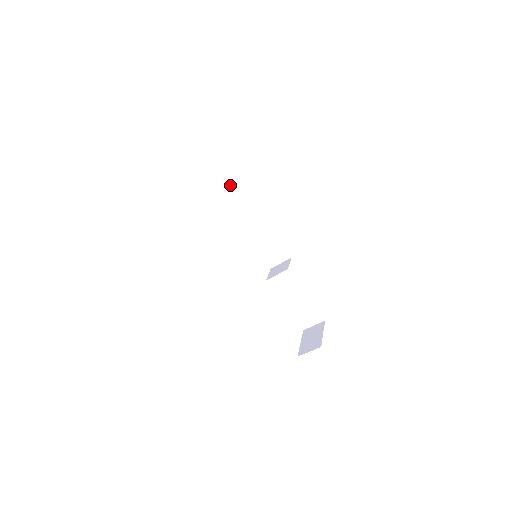
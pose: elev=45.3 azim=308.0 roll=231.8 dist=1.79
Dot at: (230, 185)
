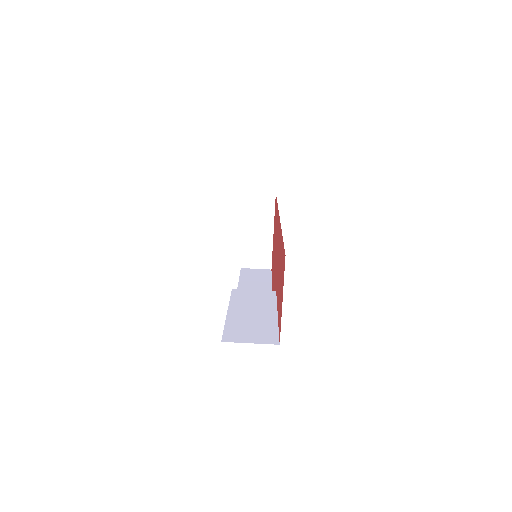
Dot at: (261, 277)
